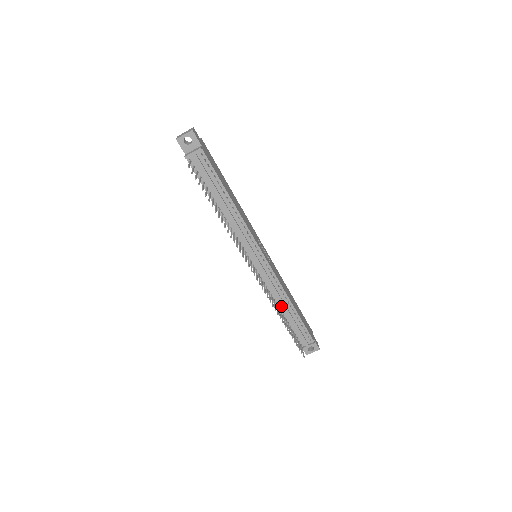
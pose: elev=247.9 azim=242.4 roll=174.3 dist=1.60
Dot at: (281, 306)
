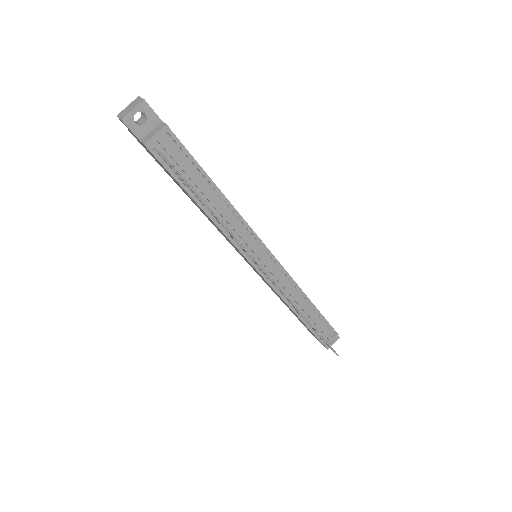
Dot at: (297, 306)
